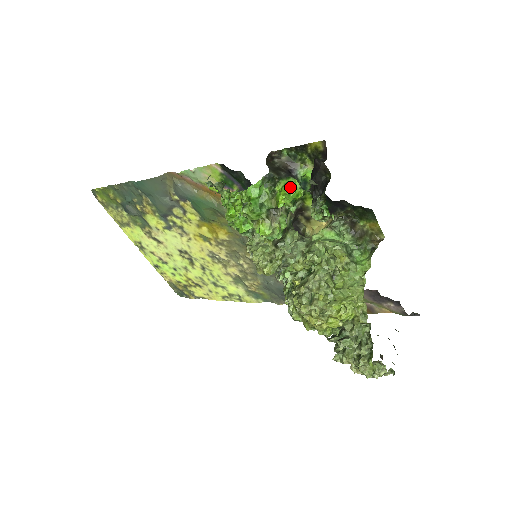
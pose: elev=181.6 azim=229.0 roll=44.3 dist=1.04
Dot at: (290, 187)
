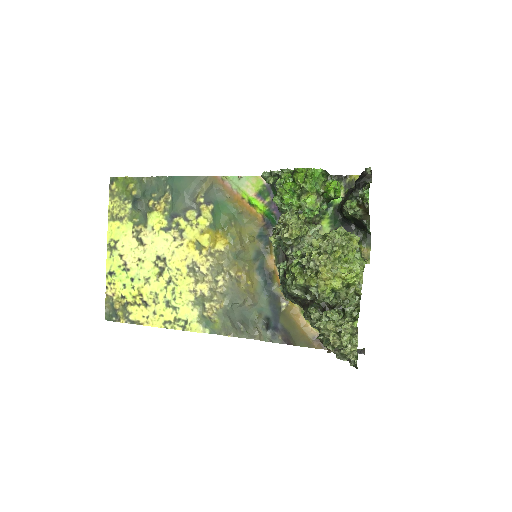
Dot at: (338, 183)
